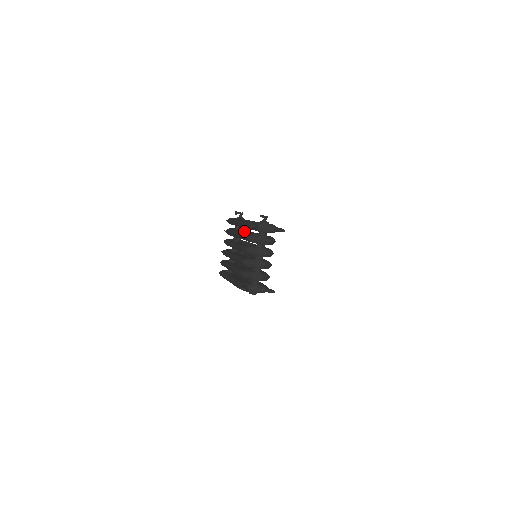
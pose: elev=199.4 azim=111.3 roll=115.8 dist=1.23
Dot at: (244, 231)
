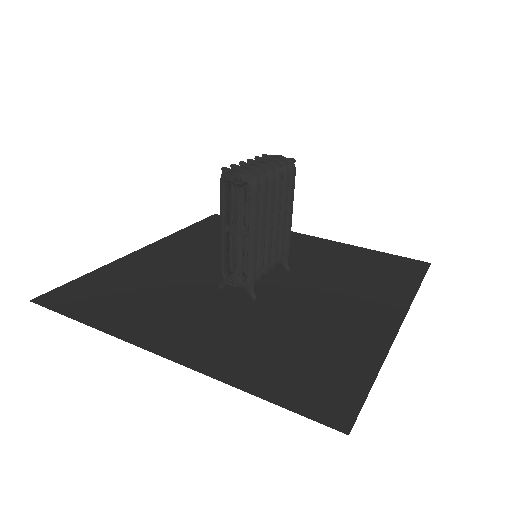
Dot at: occluded
